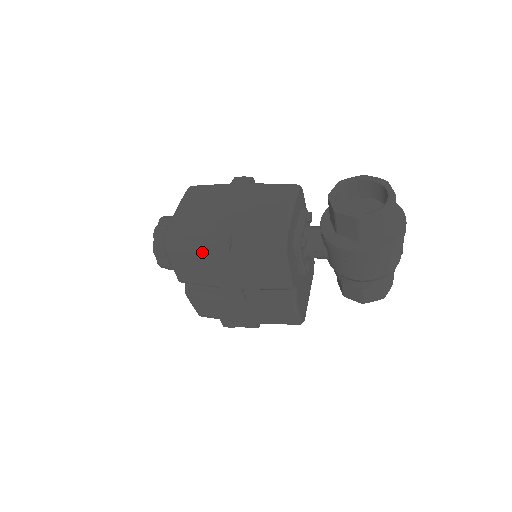
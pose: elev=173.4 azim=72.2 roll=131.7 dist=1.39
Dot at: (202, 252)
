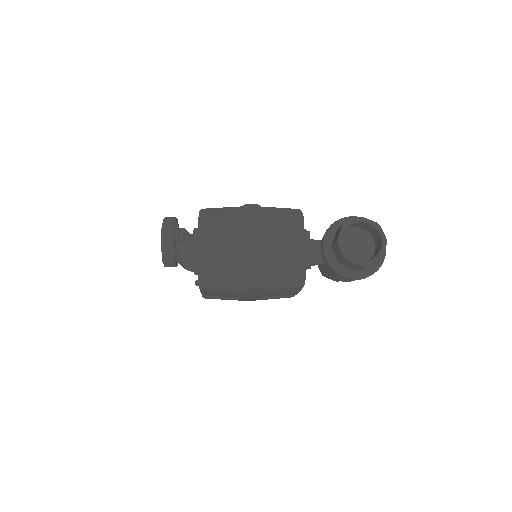
Dot at: (236, 289)
